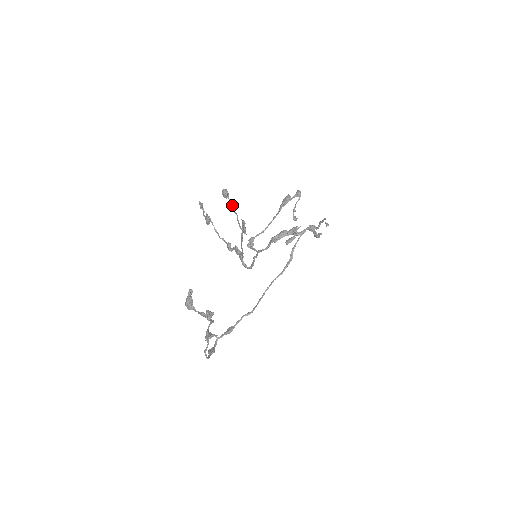
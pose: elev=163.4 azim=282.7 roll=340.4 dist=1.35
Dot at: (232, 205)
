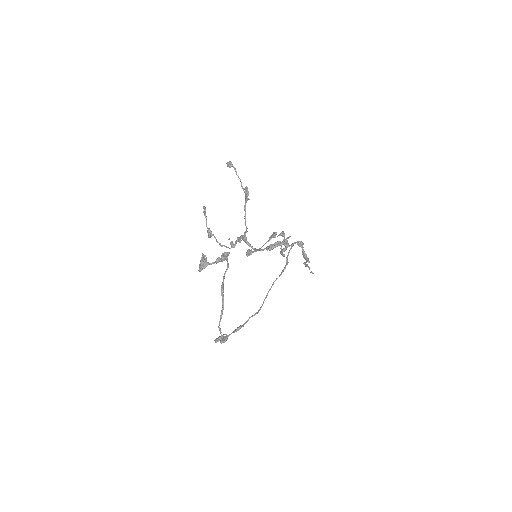
Dot at: occluded
